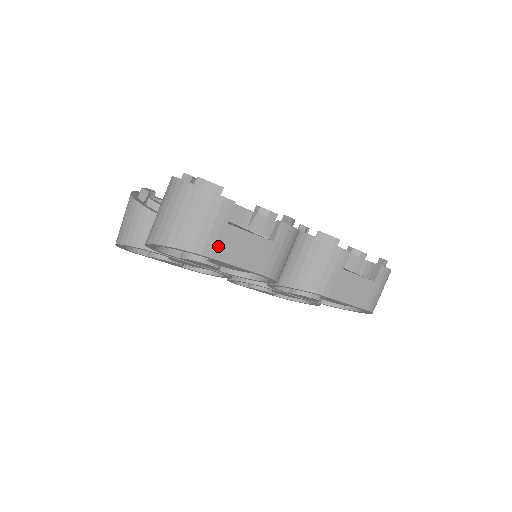
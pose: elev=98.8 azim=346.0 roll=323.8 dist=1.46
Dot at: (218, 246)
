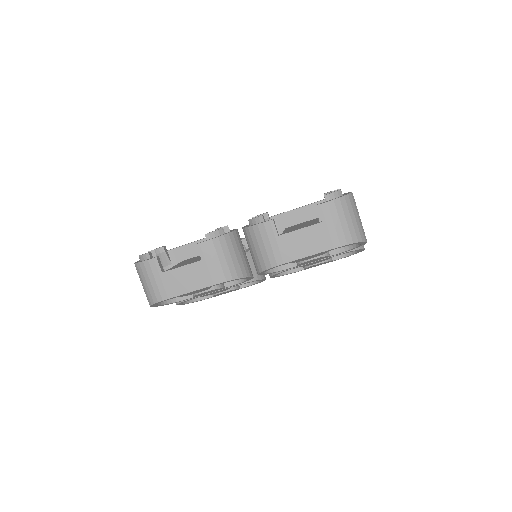
Dot at: (168, 289)
